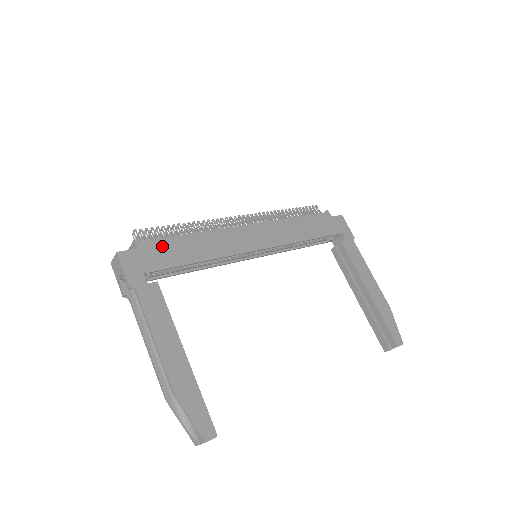
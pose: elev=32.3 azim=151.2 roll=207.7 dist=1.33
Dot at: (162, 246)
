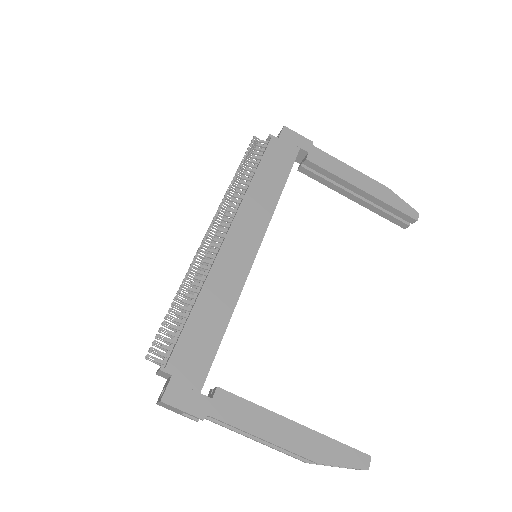
Dot at: (187, 348)
